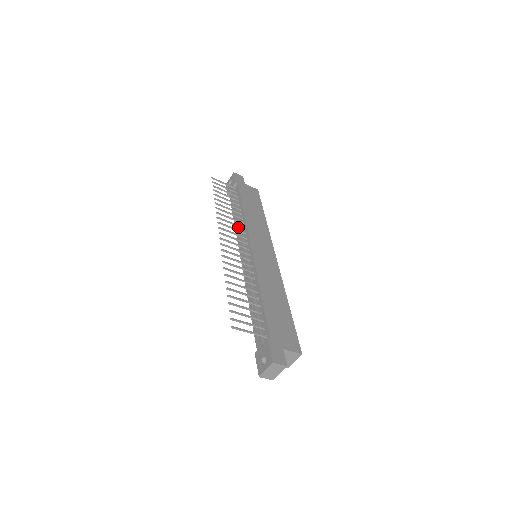
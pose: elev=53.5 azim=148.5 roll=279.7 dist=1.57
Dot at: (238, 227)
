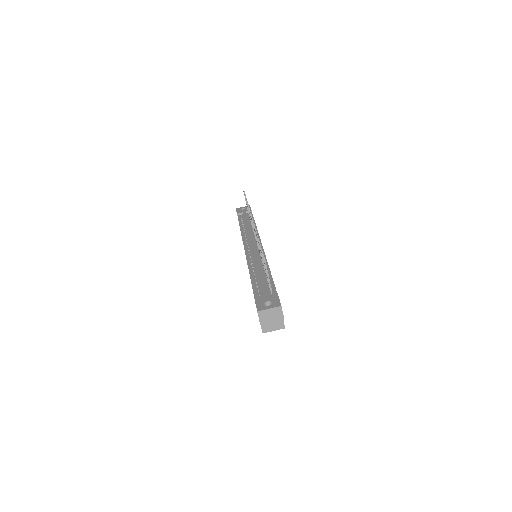
Dot at: (249, 231)
